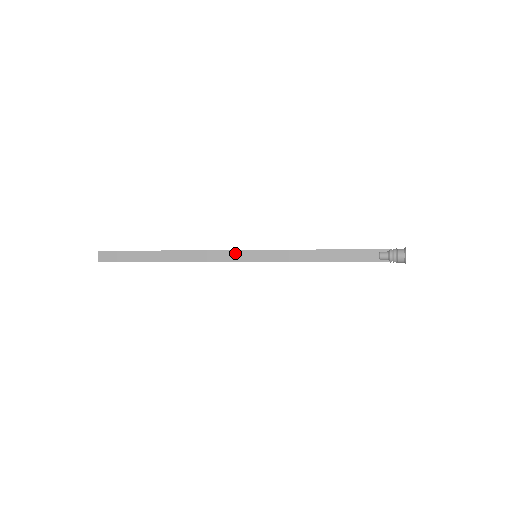
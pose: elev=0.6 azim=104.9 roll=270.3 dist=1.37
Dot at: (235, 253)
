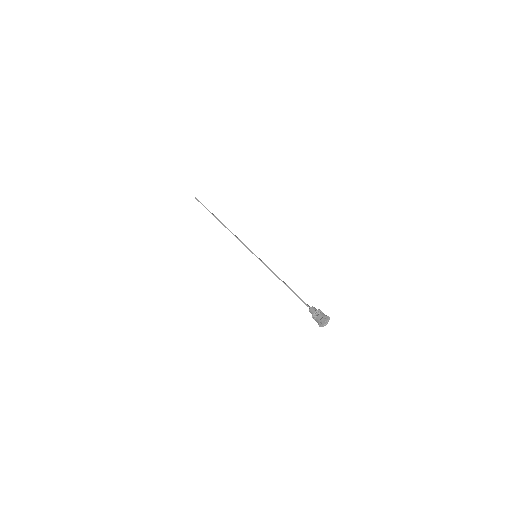
Dot at: (246, 247)
